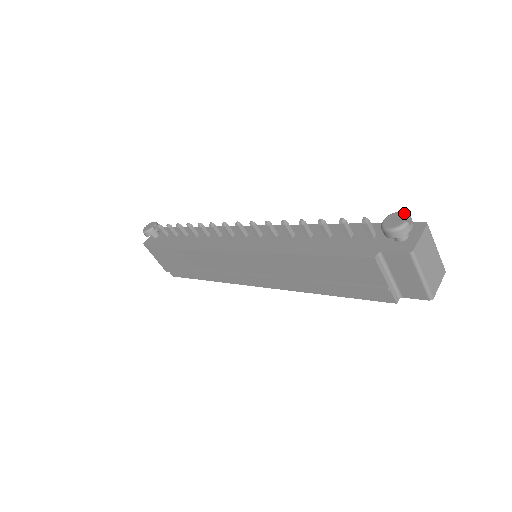
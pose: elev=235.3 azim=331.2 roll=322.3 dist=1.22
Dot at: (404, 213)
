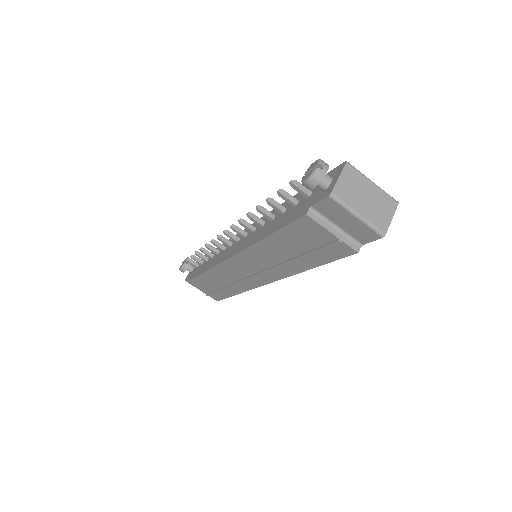
Dot at: (316, 161)
